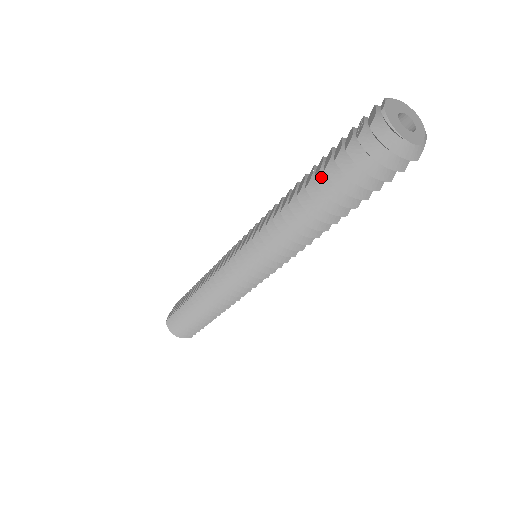
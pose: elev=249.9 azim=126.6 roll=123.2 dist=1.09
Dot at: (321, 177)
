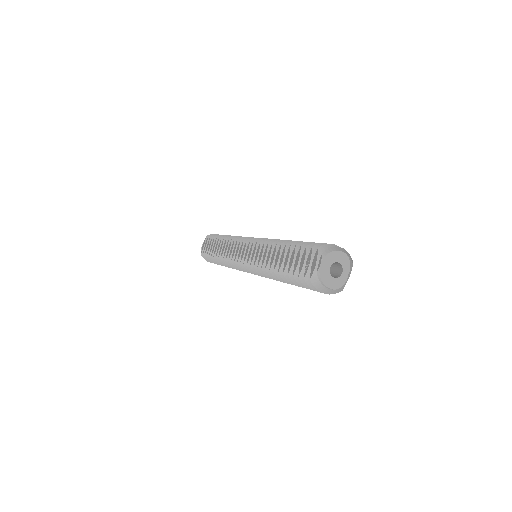
Dot at: (287, 271)
